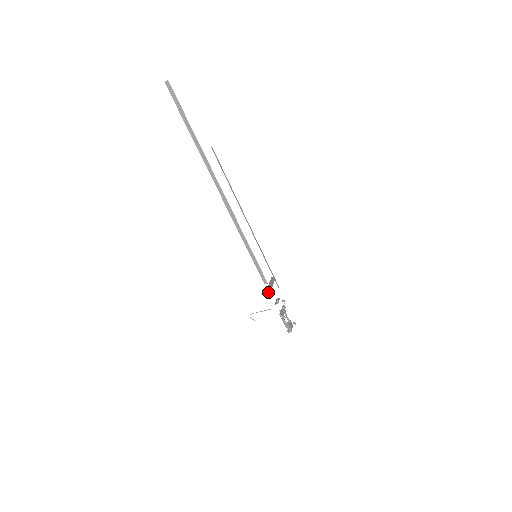
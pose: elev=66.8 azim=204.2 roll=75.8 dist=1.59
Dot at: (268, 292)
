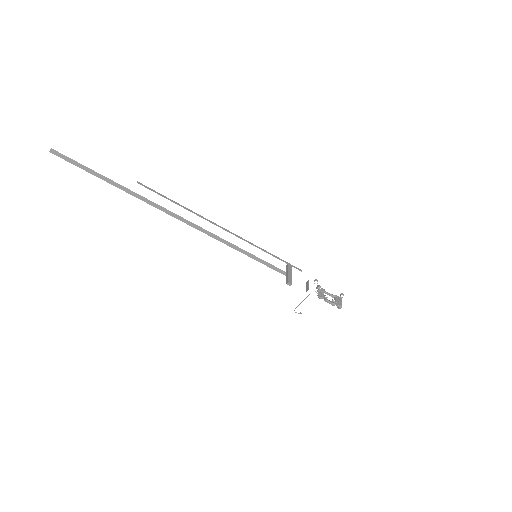
Dot at: (289, 285)
